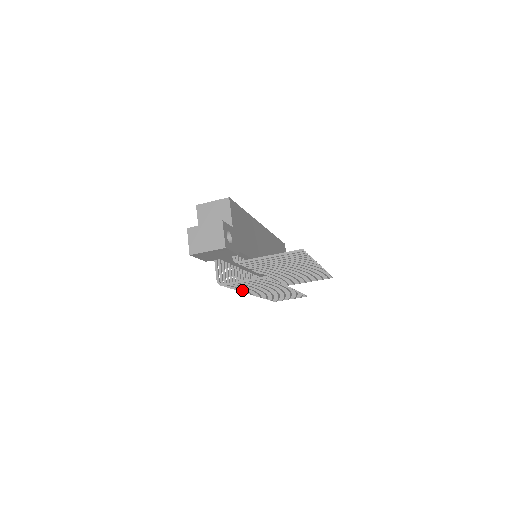
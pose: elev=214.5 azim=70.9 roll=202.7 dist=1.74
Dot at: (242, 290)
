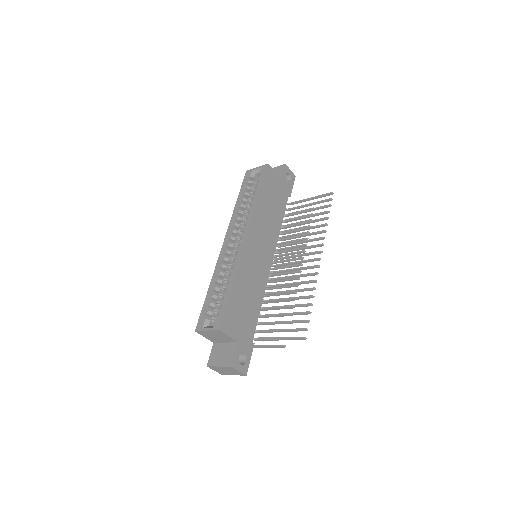
Dot at: occluded
